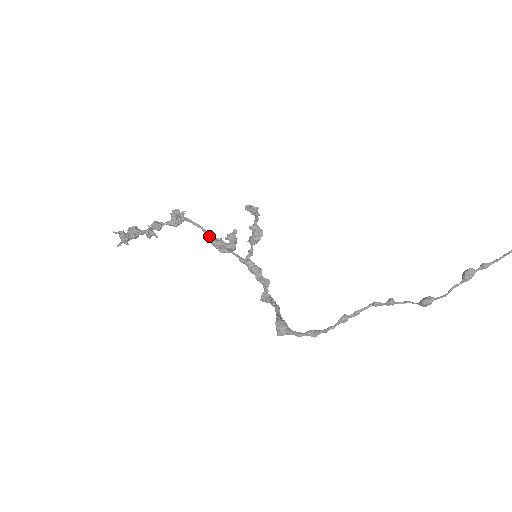
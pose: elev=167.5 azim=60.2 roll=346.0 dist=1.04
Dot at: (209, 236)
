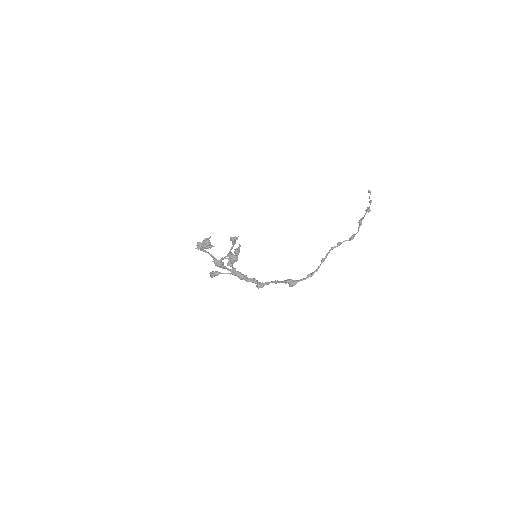
Dot at: (216, 259)
